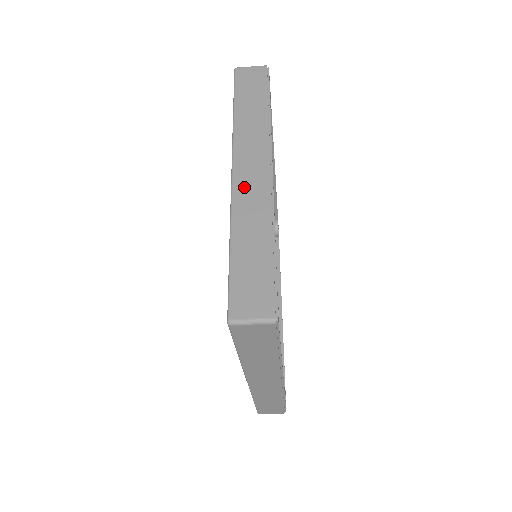
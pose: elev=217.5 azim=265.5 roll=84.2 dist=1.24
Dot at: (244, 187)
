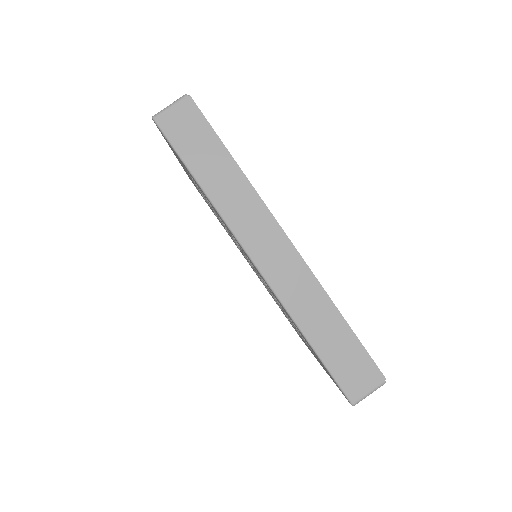
Dot at: occluded
